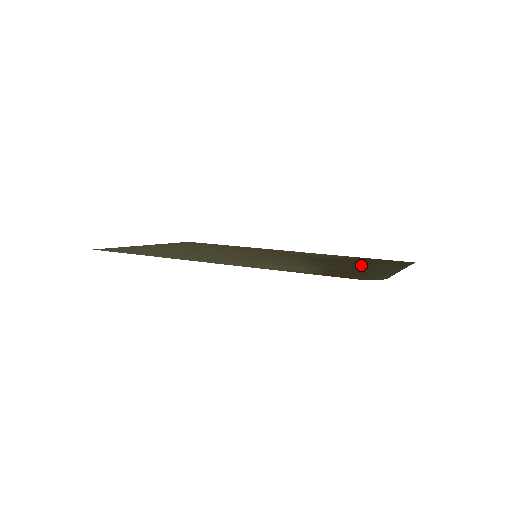
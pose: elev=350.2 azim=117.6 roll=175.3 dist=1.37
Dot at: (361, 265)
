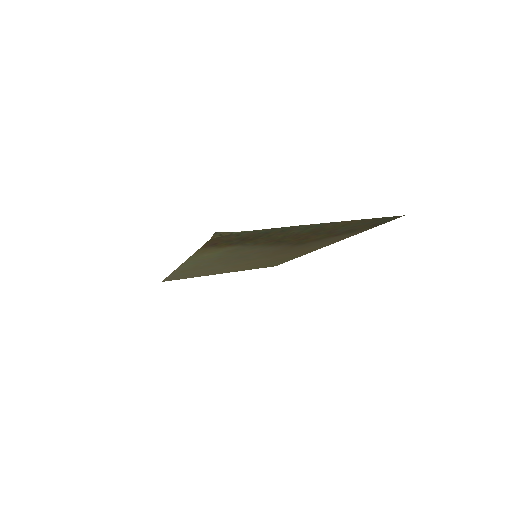
Dot at: (305, 233)
